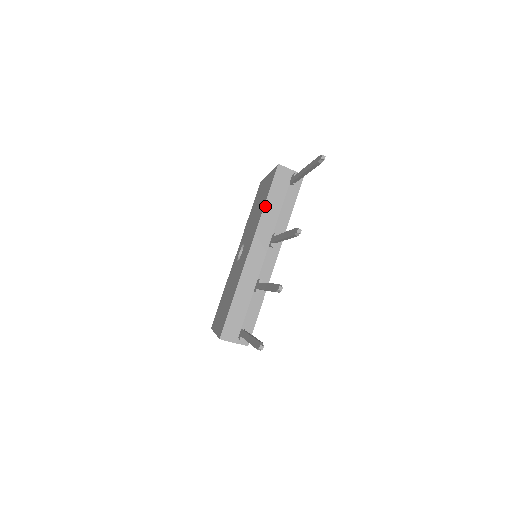
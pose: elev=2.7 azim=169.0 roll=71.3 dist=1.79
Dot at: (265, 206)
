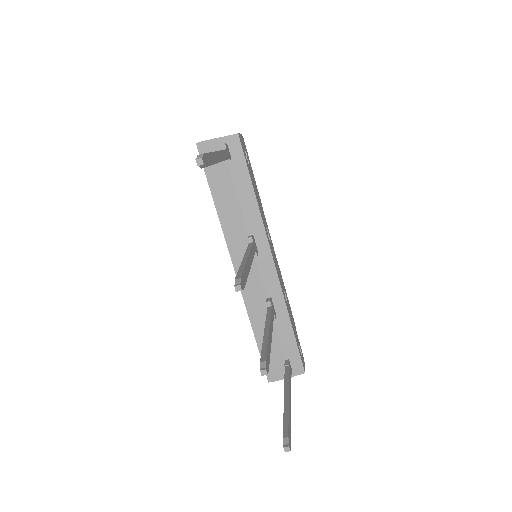
Dot at: (217, 208)
